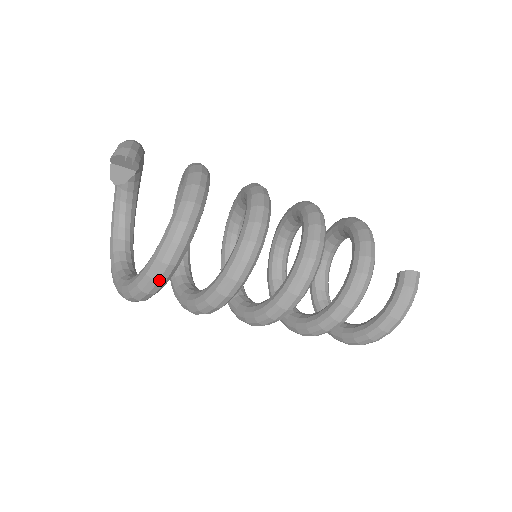
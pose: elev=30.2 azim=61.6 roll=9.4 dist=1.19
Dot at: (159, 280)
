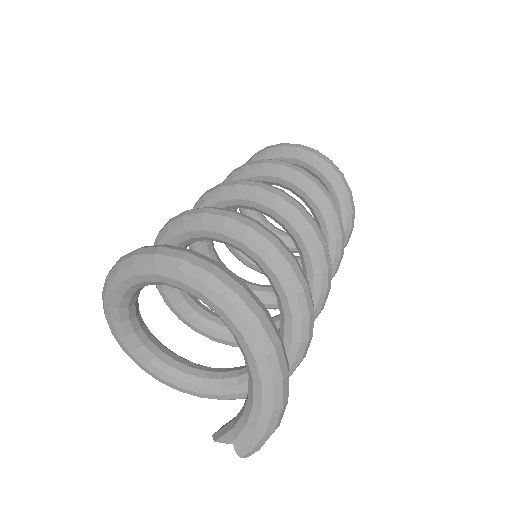
Dot at: occluded
